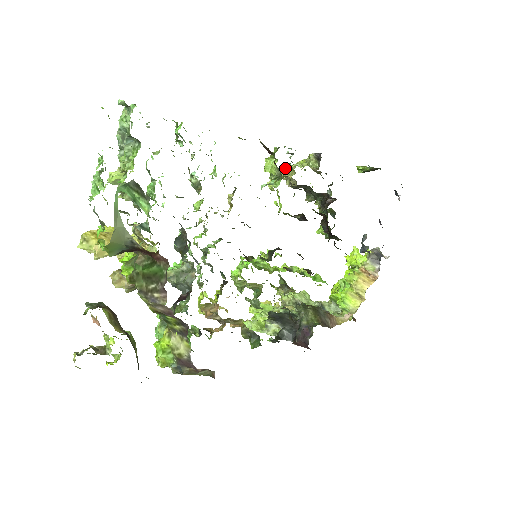
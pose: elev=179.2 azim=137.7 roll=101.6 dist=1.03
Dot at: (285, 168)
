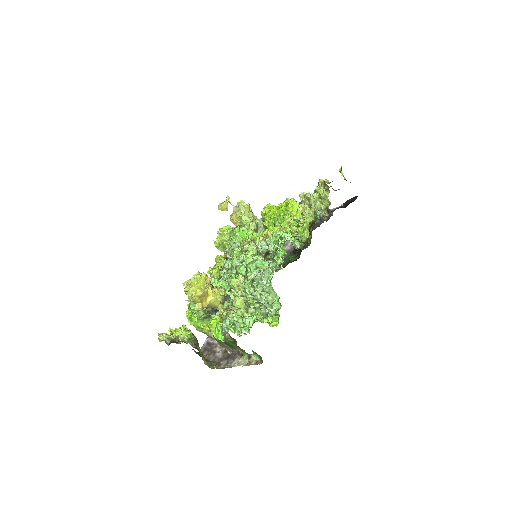
Dot at: (308, 213)
